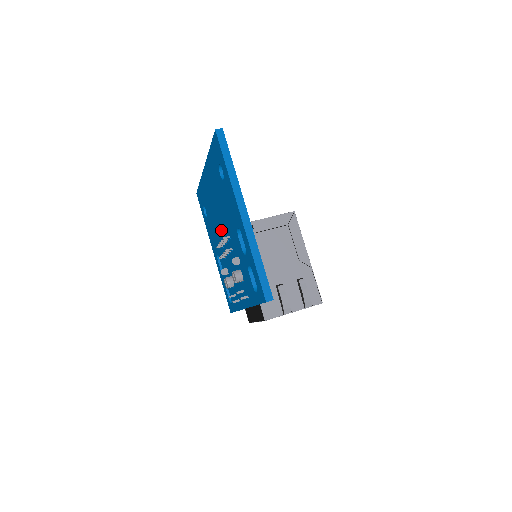
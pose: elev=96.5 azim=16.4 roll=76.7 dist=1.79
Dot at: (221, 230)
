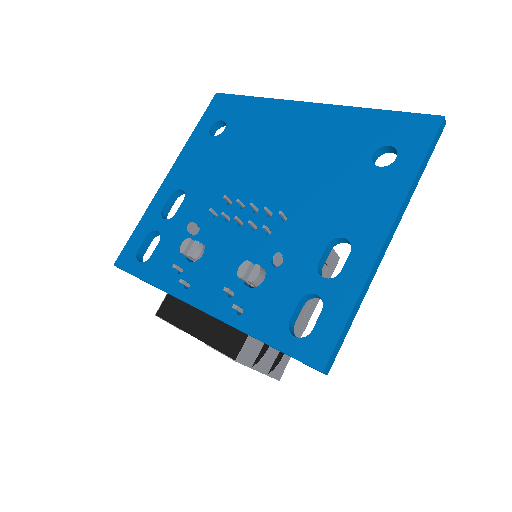
Dot at: (258, 188)
